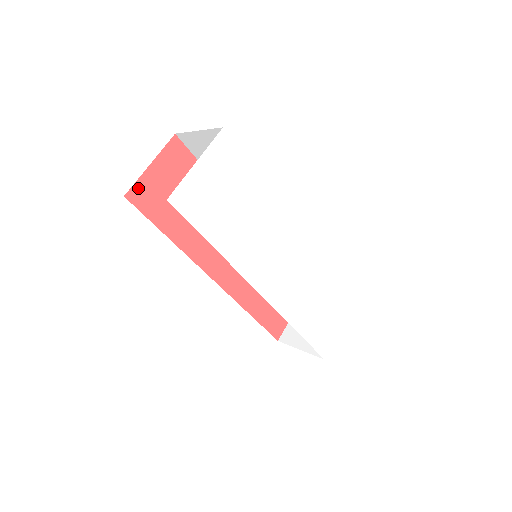
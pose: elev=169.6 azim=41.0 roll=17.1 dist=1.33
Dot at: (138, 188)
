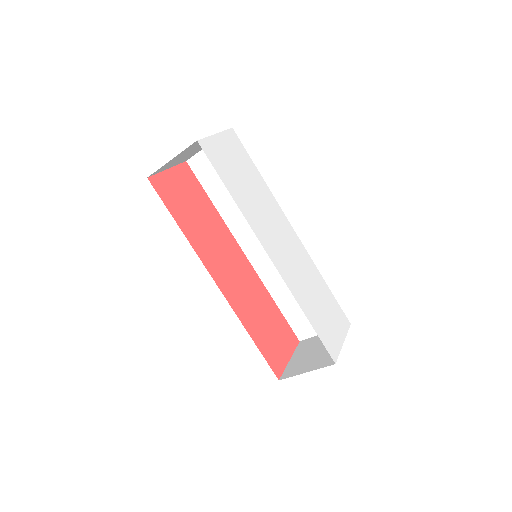
Dot at: (158, 179)
